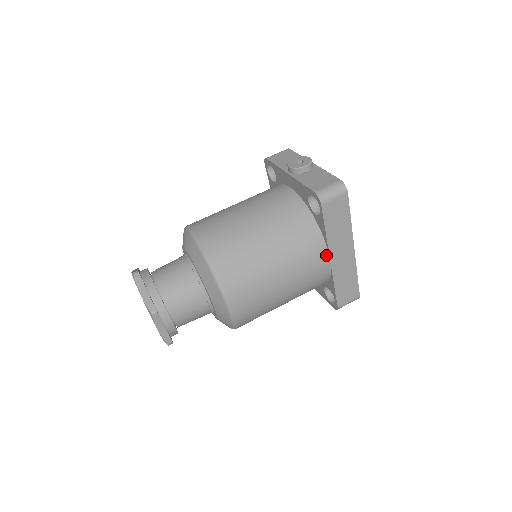
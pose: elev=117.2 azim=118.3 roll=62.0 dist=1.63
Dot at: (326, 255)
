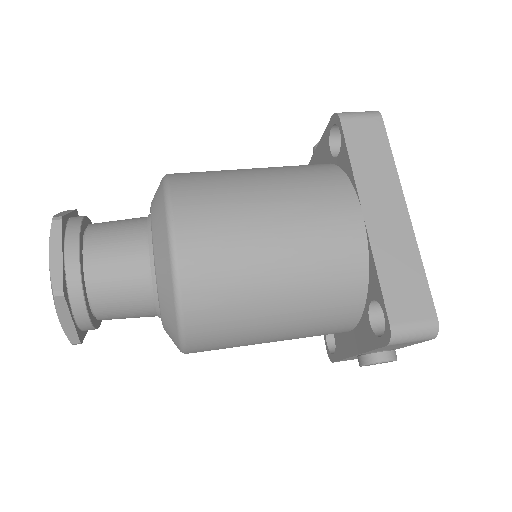
Dot at: (354, 202)
